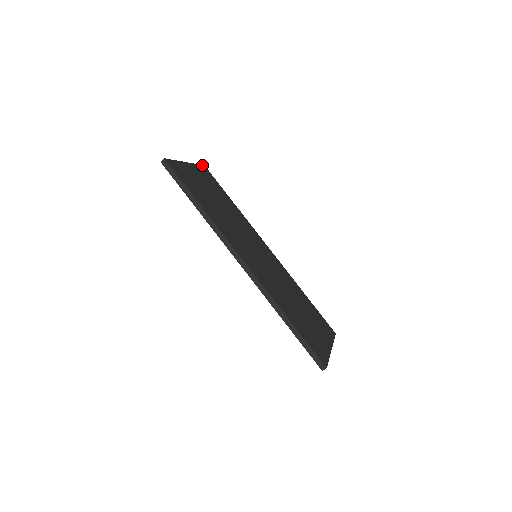
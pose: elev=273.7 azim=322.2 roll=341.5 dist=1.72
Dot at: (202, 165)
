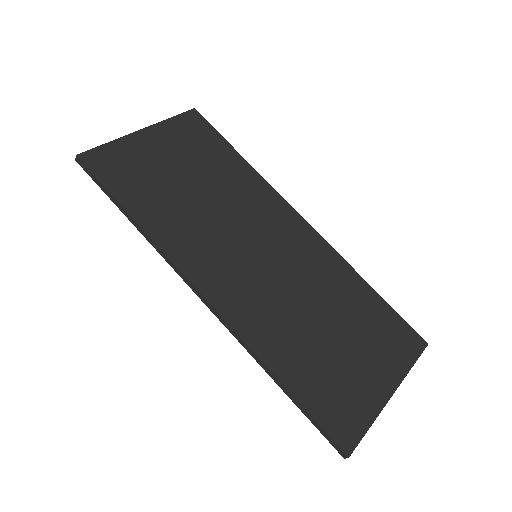
Dot at: (187, 111)
